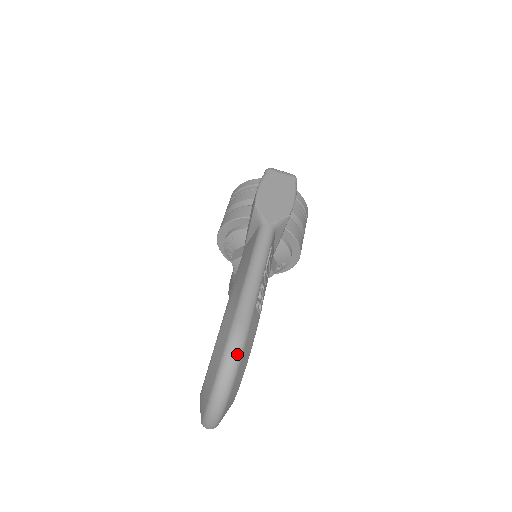
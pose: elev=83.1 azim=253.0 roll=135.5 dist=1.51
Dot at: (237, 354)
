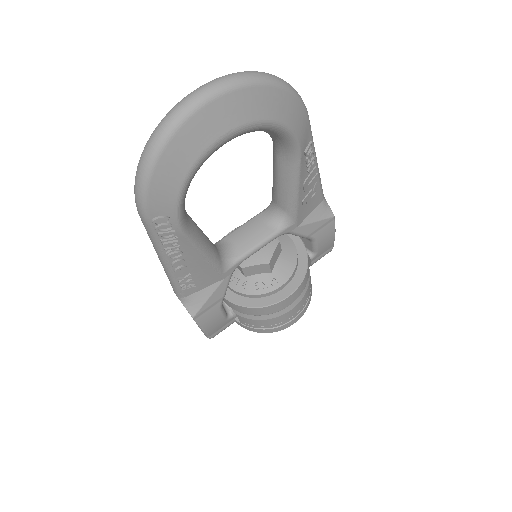
Dot at: (297, 92)
